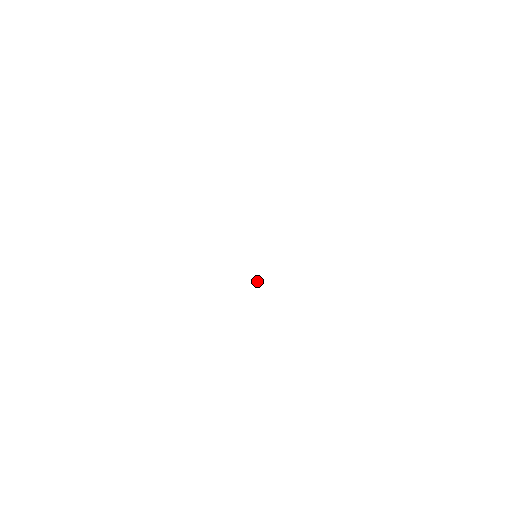
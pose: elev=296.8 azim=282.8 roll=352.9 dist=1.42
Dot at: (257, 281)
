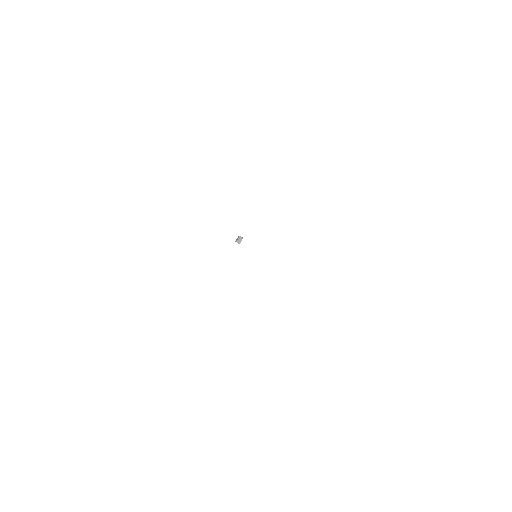
Dot at: (239, 237)
